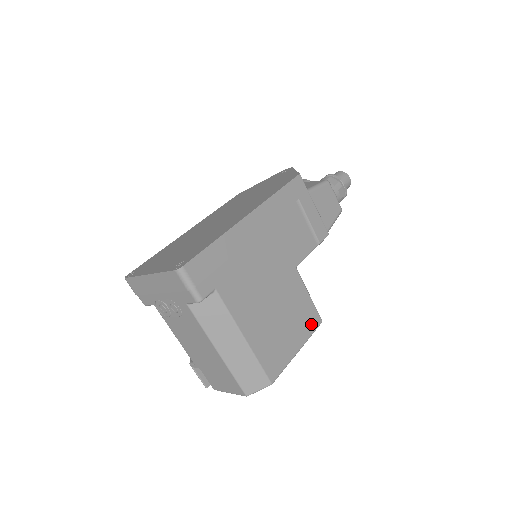
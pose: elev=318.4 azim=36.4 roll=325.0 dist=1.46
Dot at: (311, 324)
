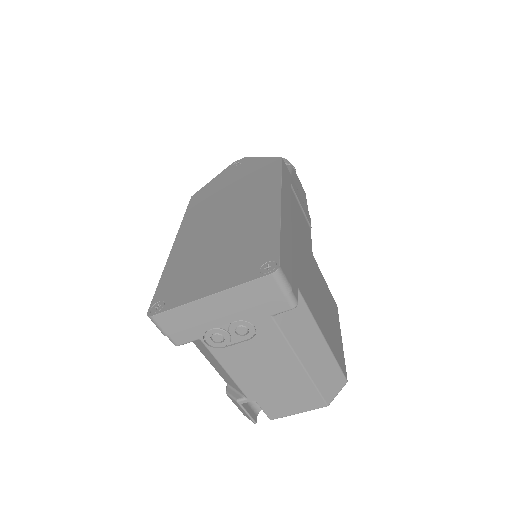
Dot at: (336, 311)
